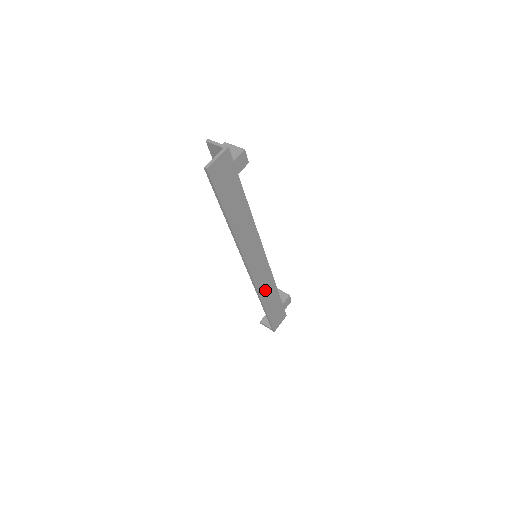
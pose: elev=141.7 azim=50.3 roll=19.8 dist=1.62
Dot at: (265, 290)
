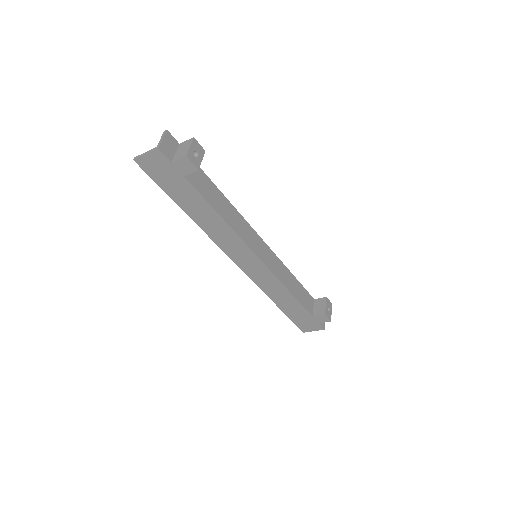
Dot at: (273, 291)
